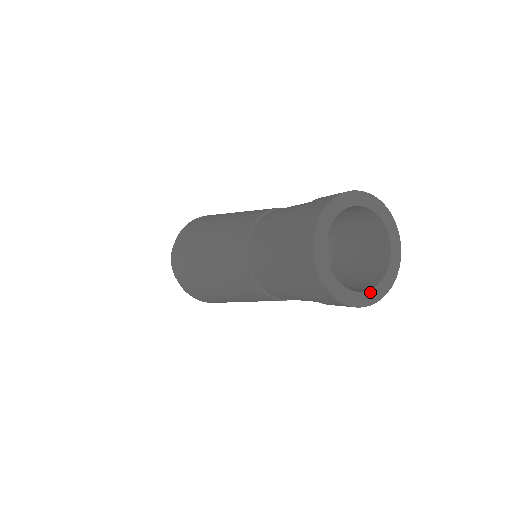
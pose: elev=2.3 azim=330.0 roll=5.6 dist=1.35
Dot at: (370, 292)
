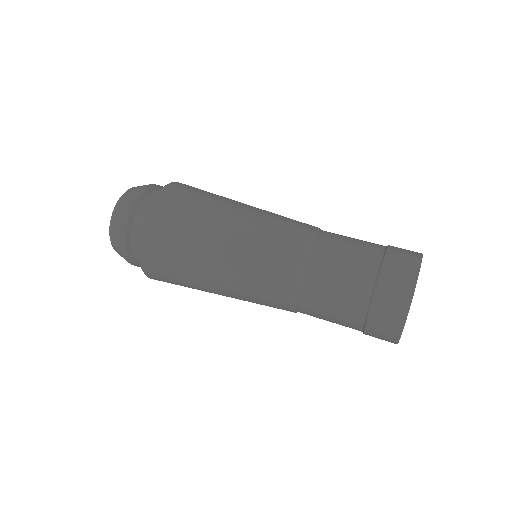
Dot at: occluded
